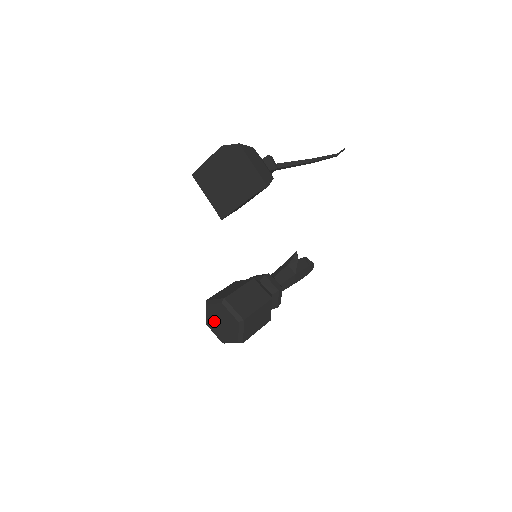
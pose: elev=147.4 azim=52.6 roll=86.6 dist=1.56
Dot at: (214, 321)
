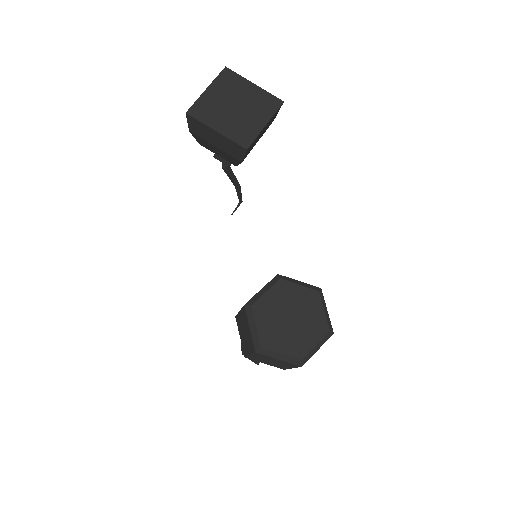
Dot at: (275, 326)
